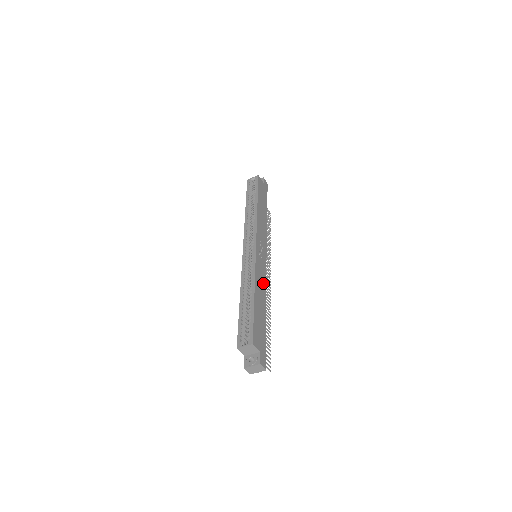
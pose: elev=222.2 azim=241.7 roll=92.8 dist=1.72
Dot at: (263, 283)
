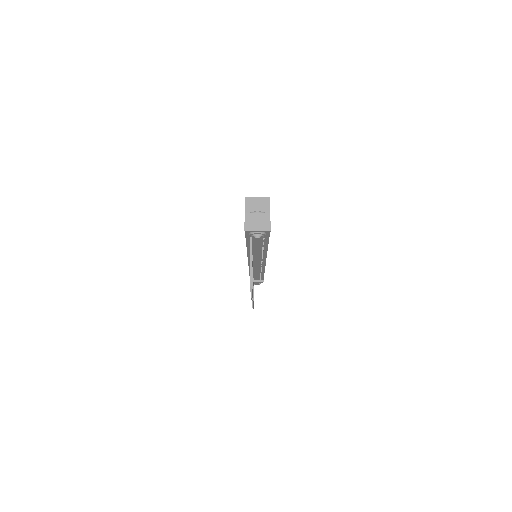
Dot at: occluded
